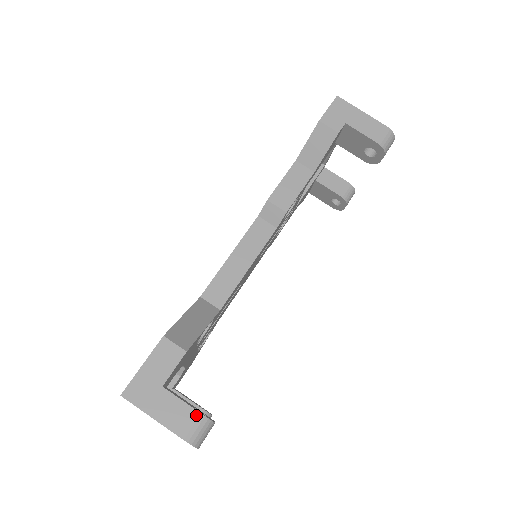
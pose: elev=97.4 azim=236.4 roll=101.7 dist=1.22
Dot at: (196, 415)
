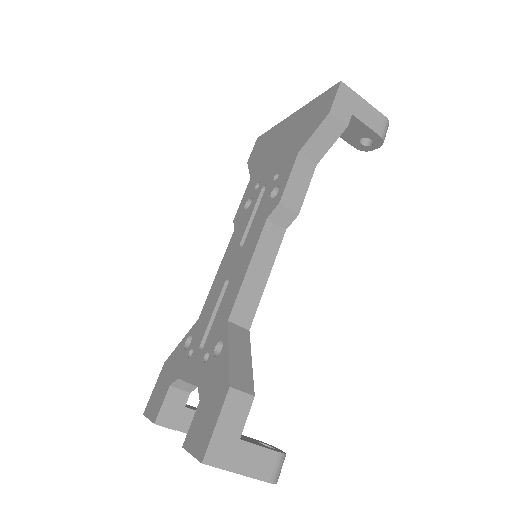
Dot at: (275, 455)
